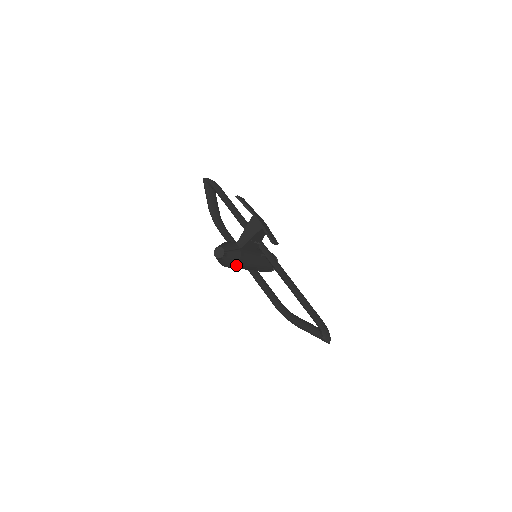
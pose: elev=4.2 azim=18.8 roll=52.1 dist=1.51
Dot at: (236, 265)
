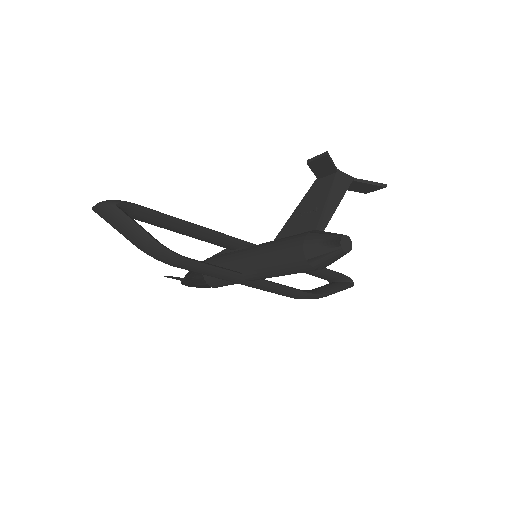
Dot at: occluded
